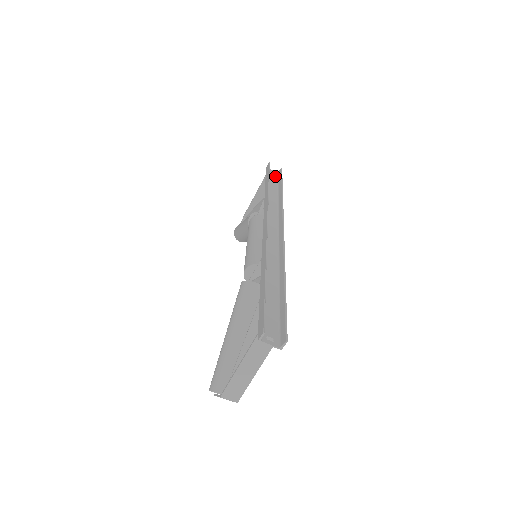
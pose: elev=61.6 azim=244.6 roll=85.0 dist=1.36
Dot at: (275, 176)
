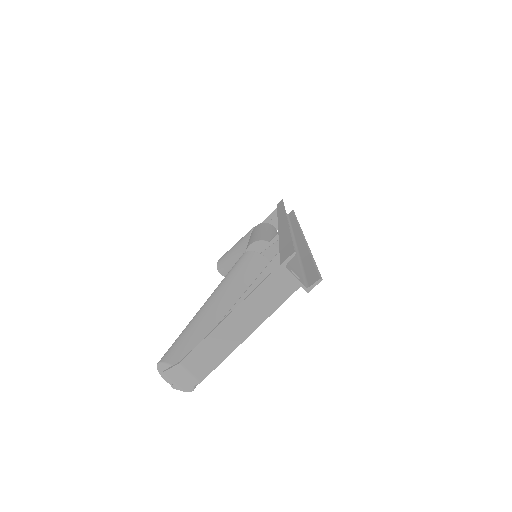
Dot at: occluded
